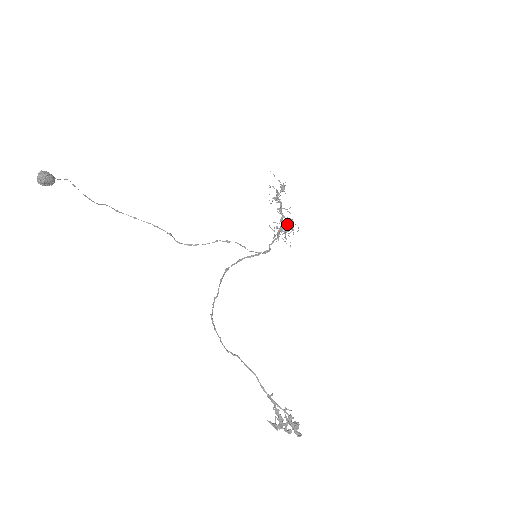
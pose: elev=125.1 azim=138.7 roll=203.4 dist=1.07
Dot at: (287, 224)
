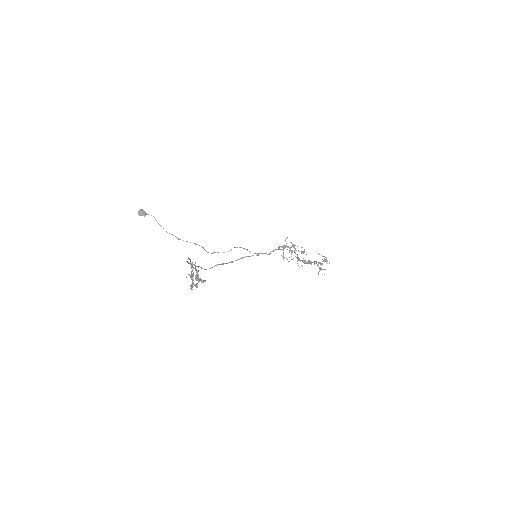
Dot at: (295, 250)
